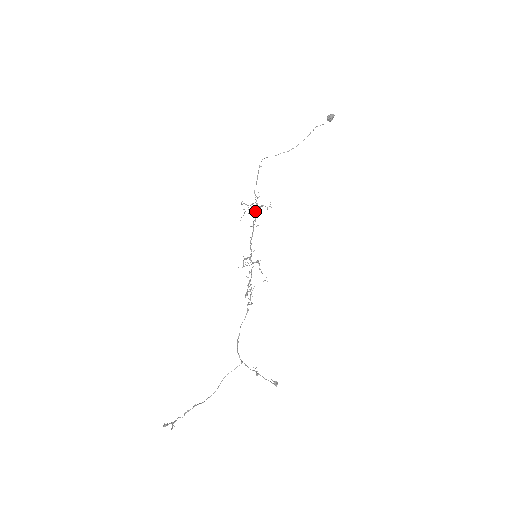
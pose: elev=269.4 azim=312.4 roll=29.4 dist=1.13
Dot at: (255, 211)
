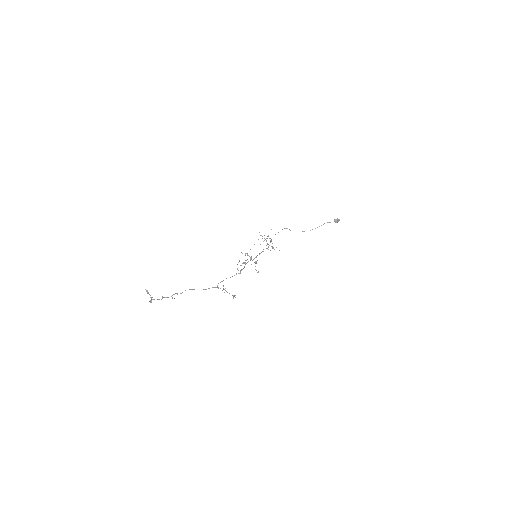
Dot at: (267, 244)
